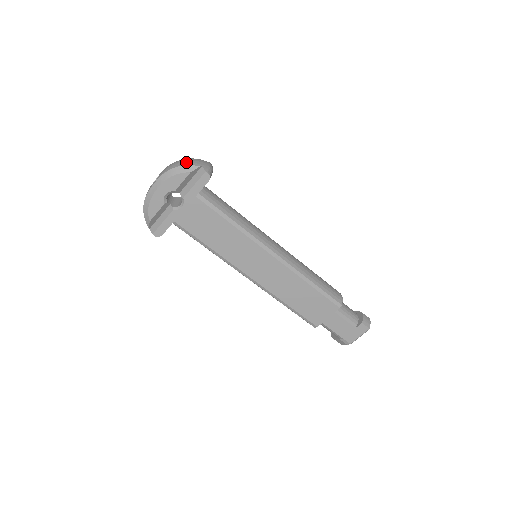
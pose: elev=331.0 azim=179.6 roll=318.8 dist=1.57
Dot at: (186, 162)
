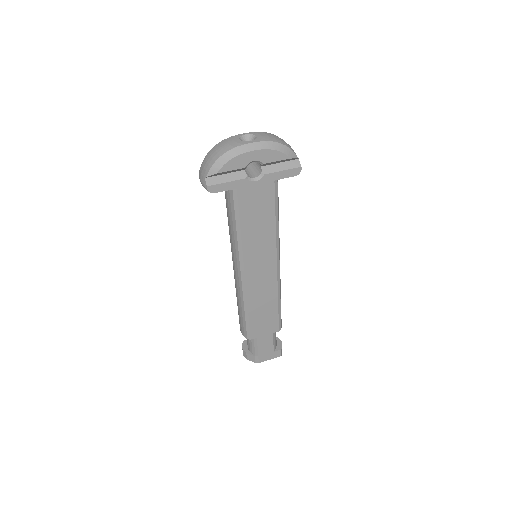
Dot at: (288, 145)
